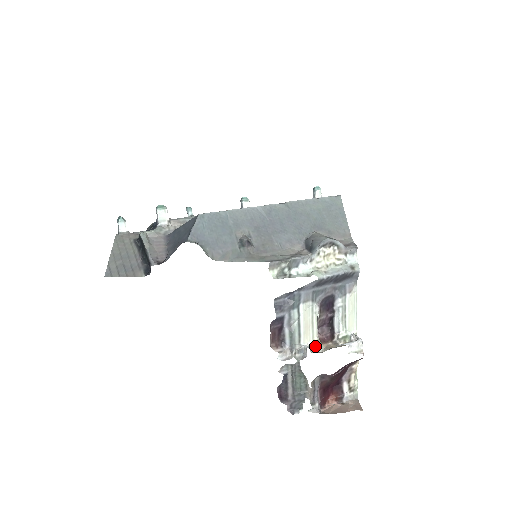
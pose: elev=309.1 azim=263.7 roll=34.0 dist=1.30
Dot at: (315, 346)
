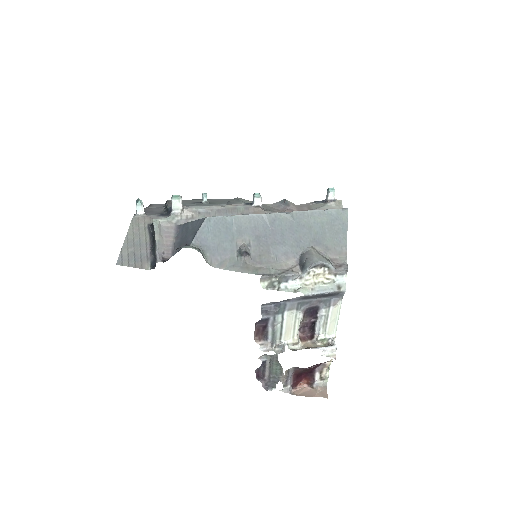
Dot at: (294, 344)
